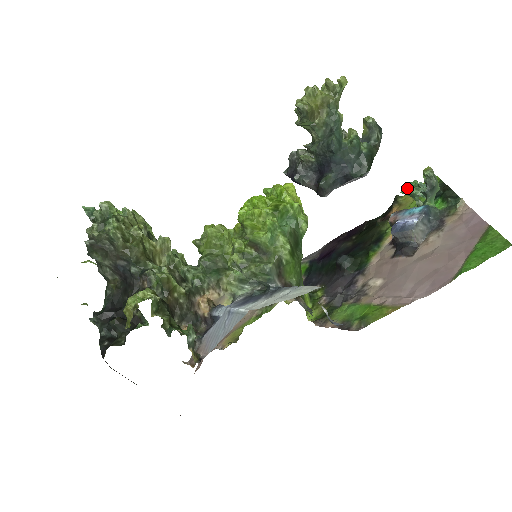
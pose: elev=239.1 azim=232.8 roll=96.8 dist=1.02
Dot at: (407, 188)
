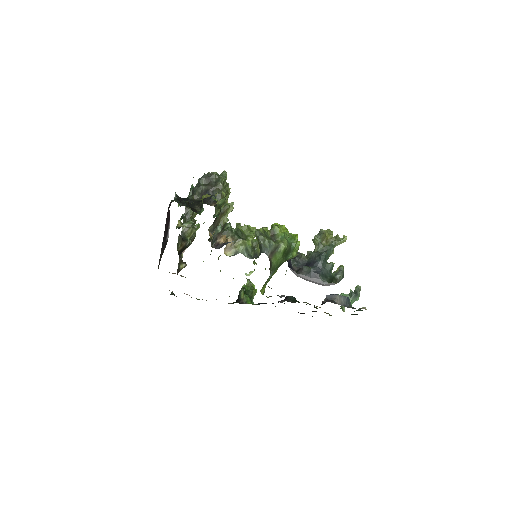
Dot at: (343, 293)
